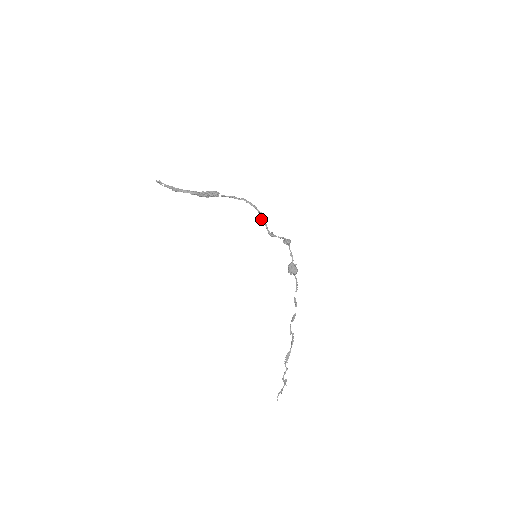
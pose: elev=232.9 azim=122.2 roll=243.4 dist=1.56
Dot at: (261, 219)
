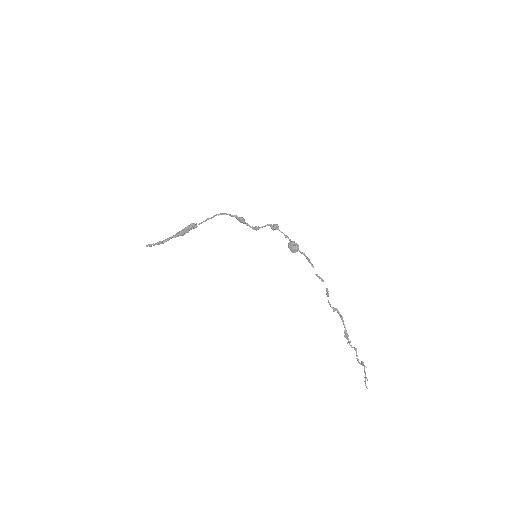
Dot at: (239, 221)
